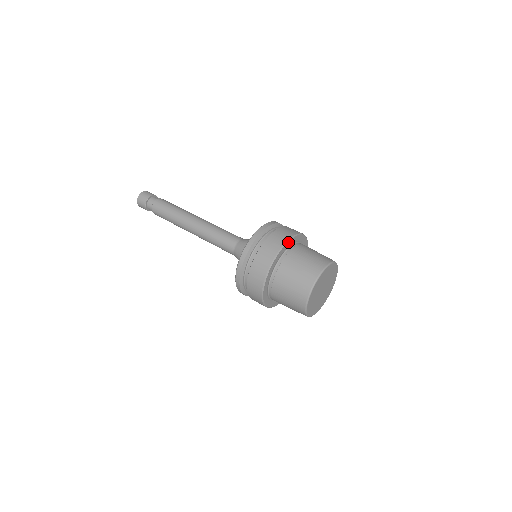
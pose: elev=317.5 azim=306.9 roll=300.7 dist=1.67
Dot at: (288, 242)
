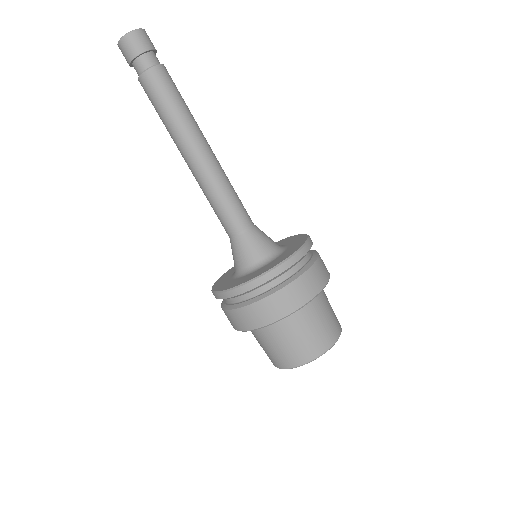
Dot at: (265, 326)
